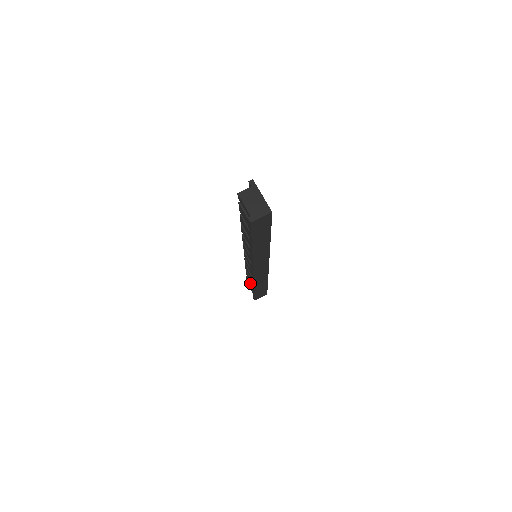
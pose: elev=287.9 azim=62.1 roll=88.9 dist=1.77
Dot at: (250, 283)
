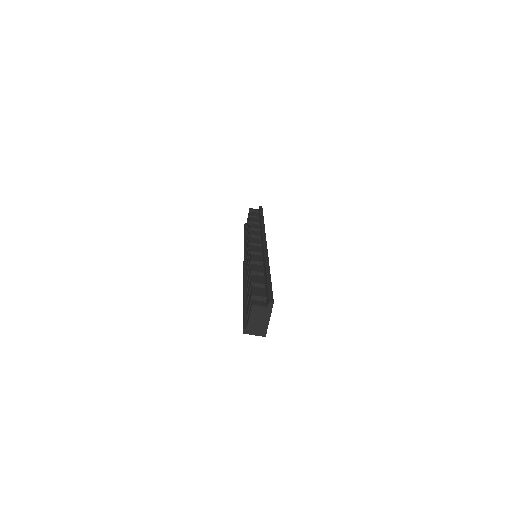
Dot at: occluded
